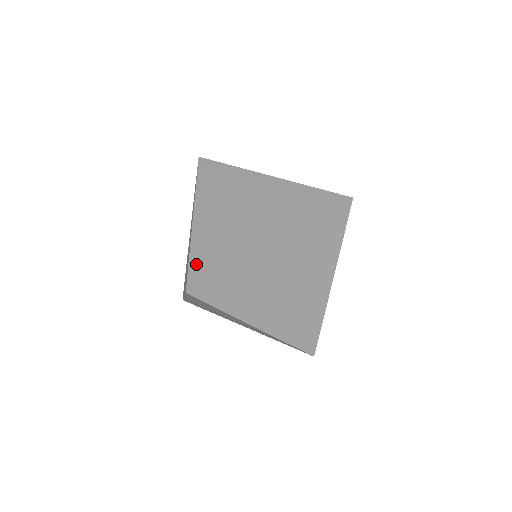
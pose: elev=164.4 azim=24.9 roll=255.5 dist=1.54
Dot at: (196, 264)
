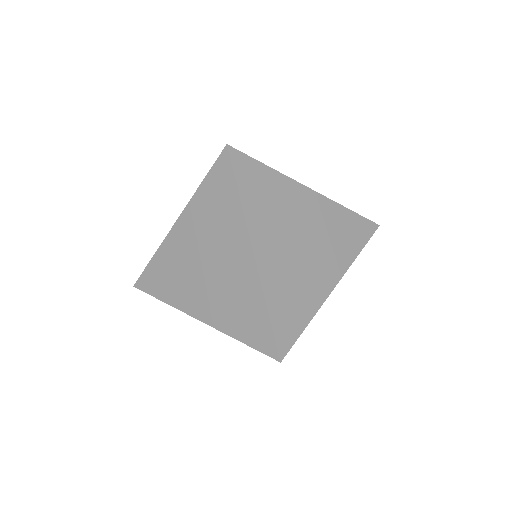
Dot at: (279, 323)
